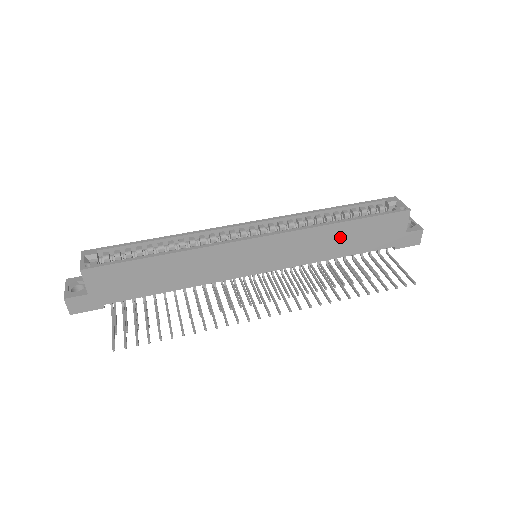
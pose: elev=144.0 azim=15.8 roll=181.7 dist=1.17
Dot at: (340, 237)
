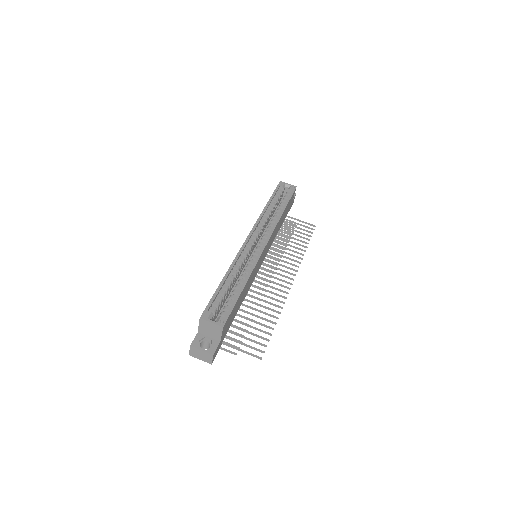
Dot at: (281, 220)
